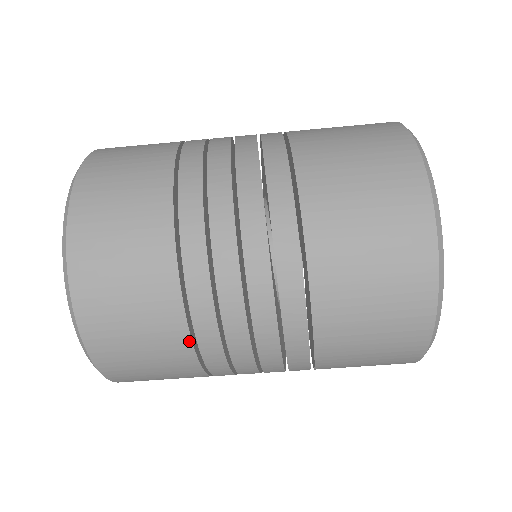
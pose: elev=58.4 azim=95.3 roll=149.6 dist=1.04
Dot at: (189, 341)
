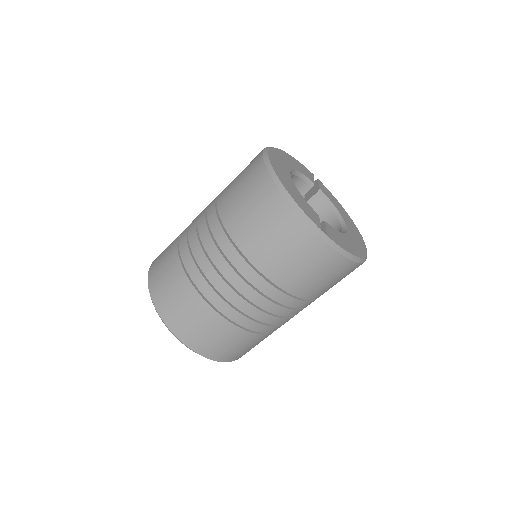
Dot at: (256, 334)
